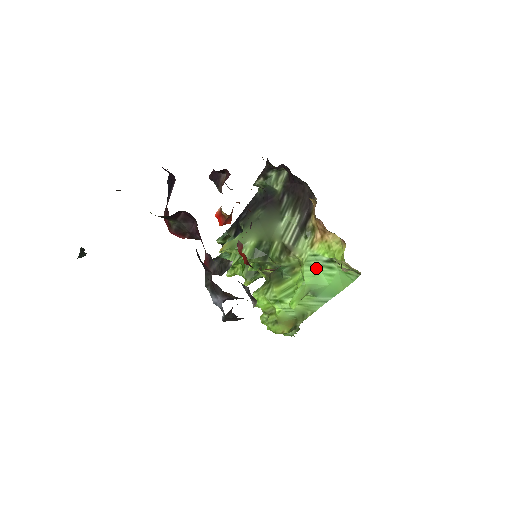
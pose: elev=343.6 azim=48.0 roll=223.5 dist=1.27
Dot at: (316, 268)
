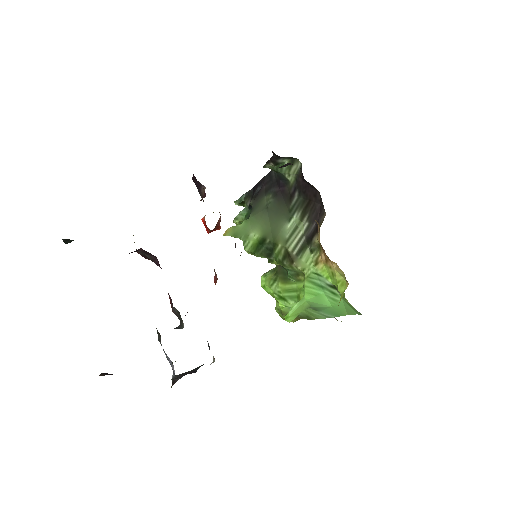
Dot at: (318, 287)
